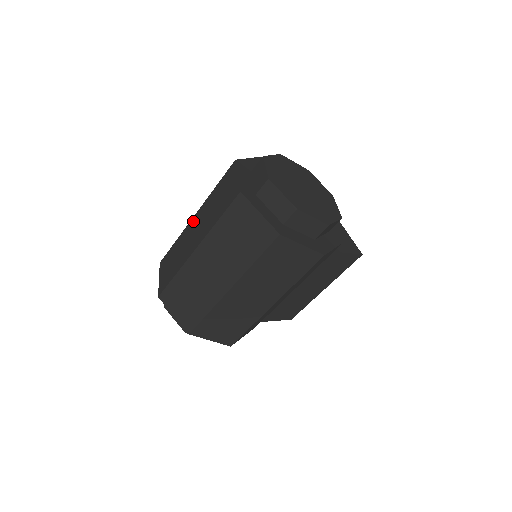
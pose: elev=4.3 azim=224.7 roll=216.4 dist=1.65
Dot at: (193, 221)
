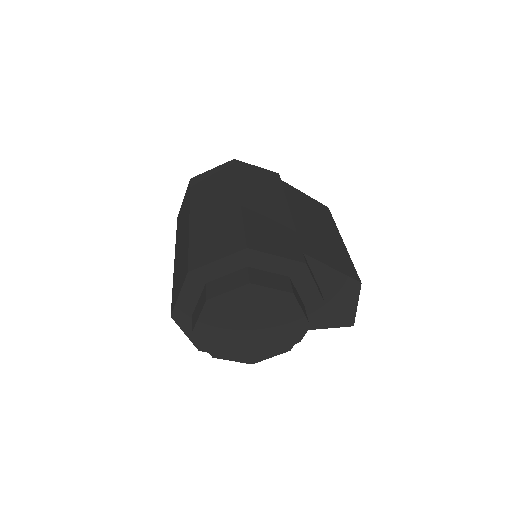
Dot at: (187, 223)
